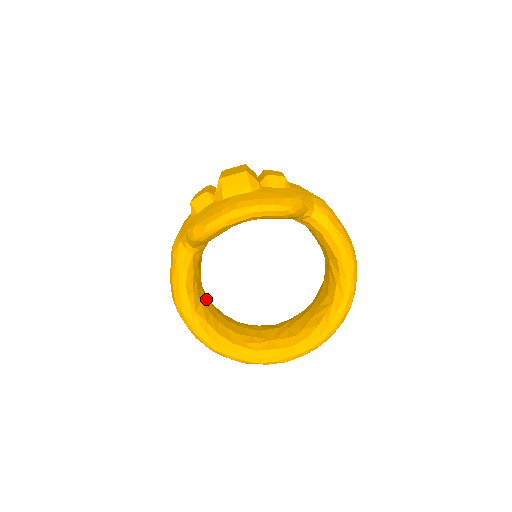
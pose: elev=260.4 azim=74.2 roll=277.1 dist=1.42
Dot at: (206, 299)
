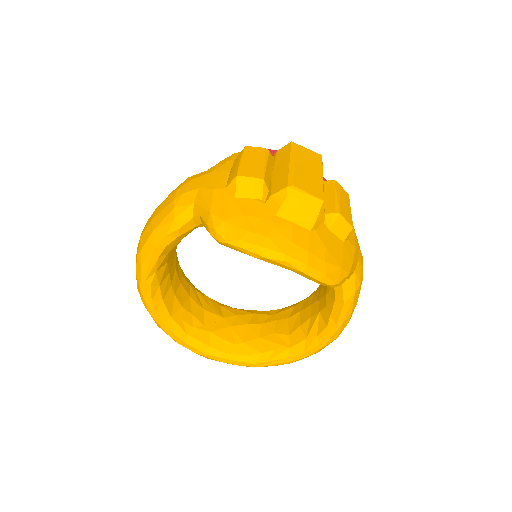
Dot at: (174, 254)
